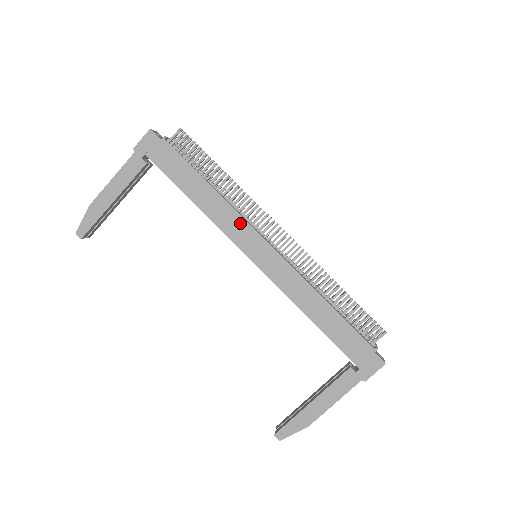
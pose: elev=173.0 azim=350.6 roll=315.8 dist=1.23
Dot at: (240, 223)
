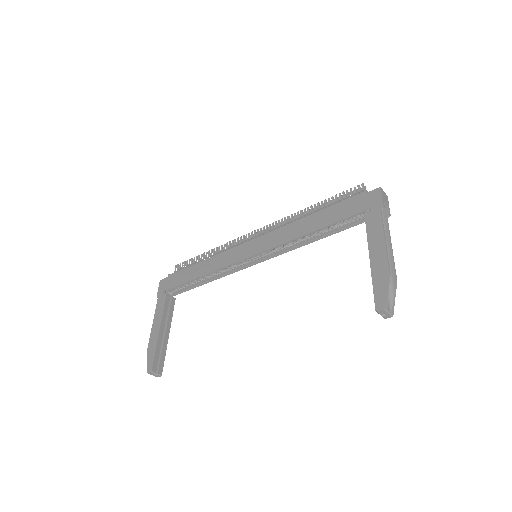
Dot at: (231, 252)
